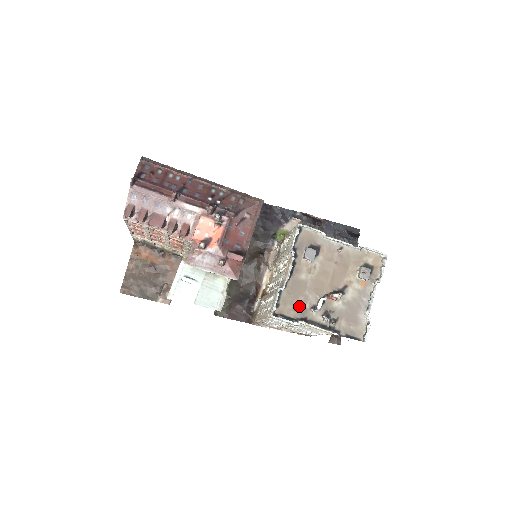
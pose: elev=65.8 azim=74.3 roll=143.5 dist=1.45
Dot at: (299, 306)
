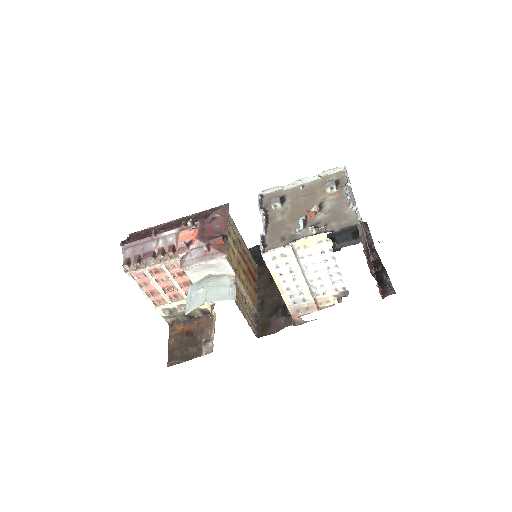
Dot at: (285, 237)
